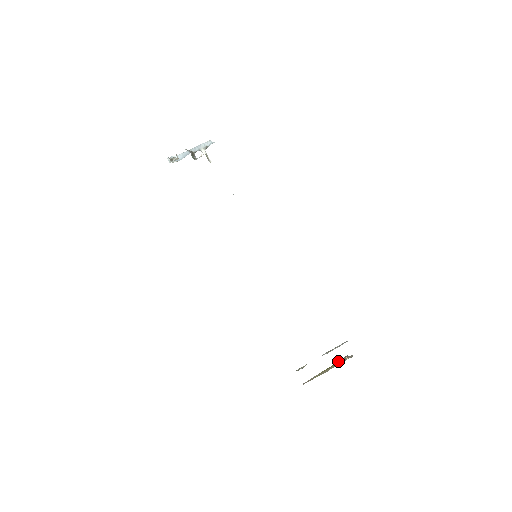
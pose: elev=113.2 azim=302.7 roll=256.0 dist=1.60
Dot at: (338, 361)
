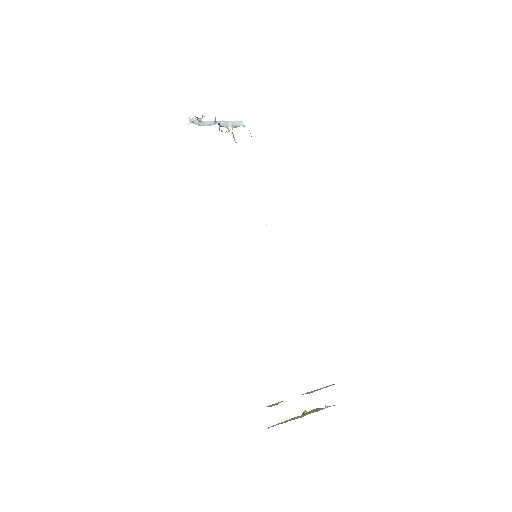
Dot at: occluded
